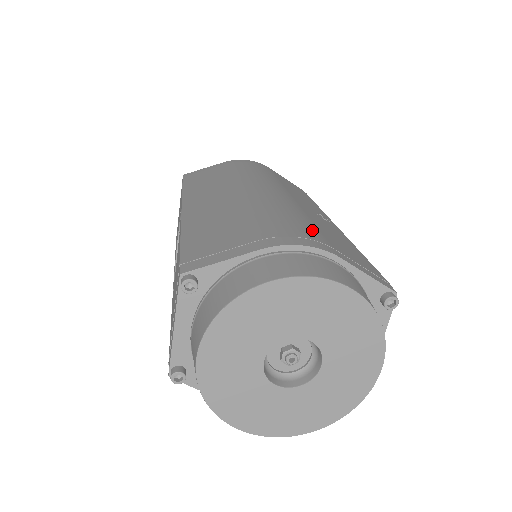
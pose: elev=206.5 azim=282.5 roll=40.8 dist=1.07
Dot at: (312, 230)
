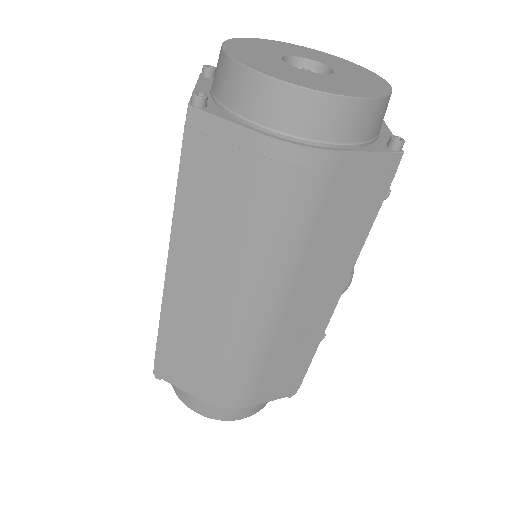
Dot at: occluded
